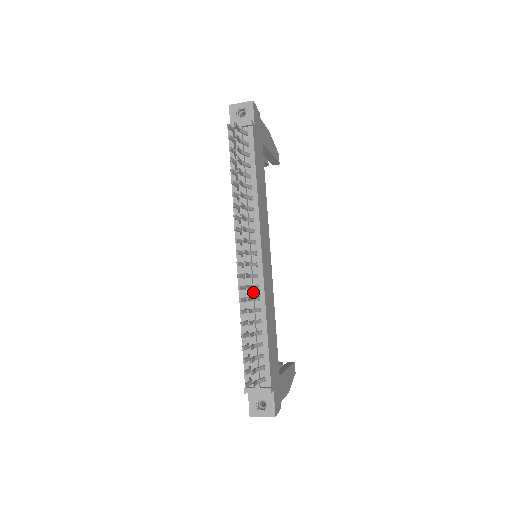
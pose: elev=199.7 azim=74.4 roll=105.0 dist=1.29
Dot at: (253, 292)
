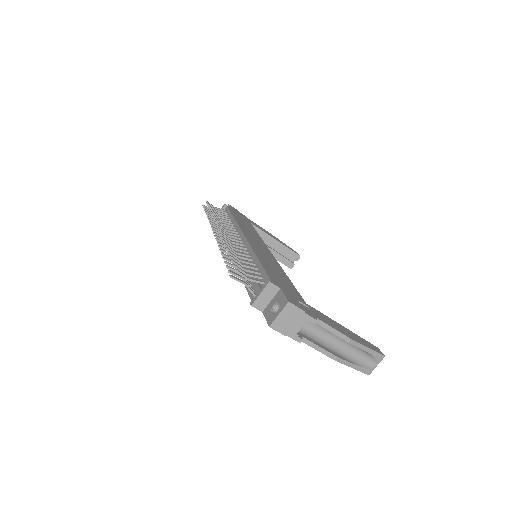
Dot at: occluded
